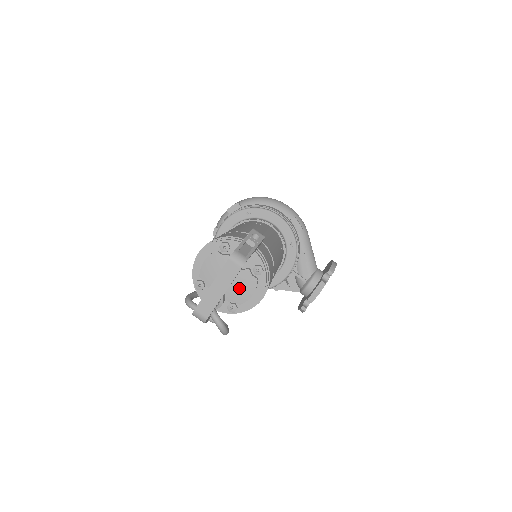
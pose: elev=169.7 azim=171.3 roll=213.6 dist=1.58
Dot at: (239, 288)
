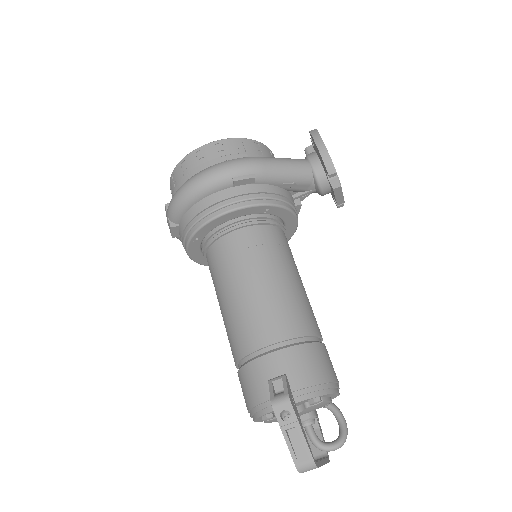
Dot at: (315, 409)
